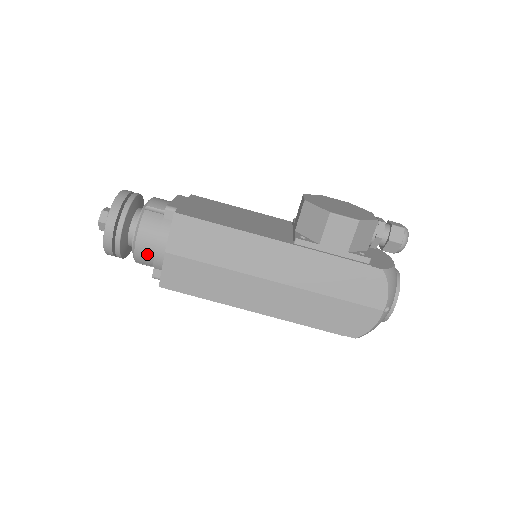
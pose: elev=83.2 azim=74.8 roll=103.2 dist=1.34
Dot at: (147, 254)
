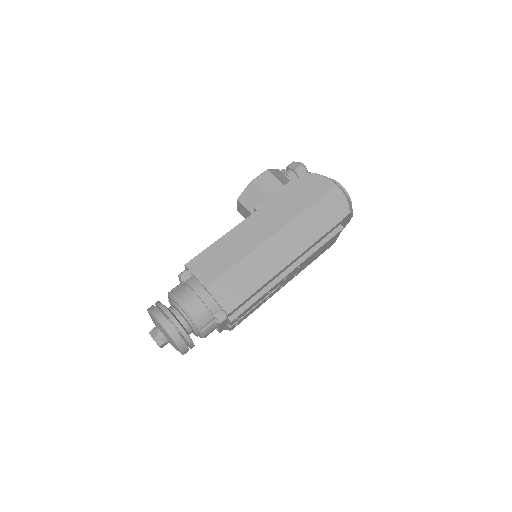
Dot at: (199, 309)
